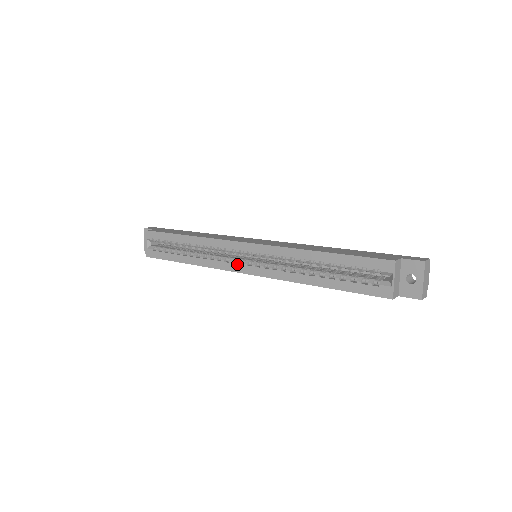
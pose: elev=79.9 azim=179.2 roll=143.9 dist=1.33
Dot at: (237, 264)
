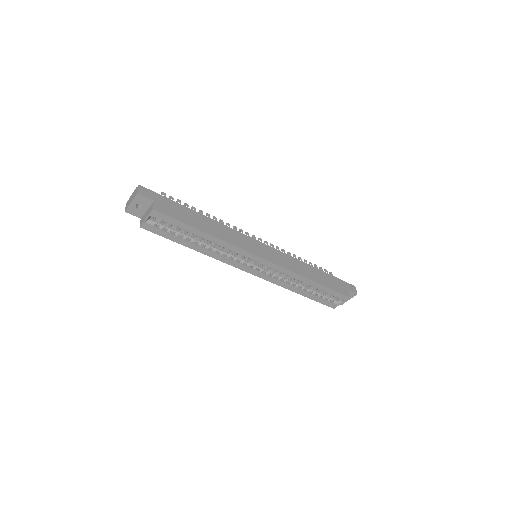
Dot at: (246, 267)
